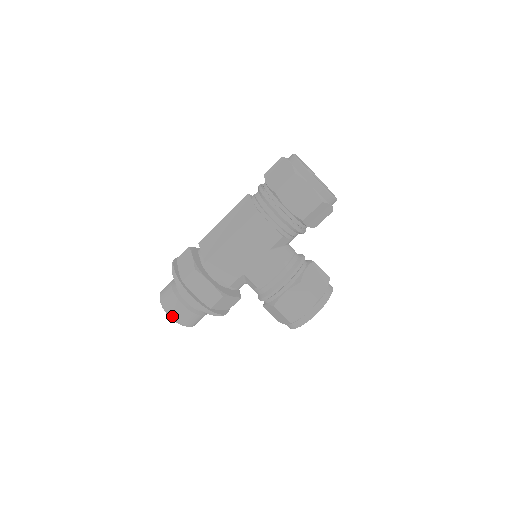
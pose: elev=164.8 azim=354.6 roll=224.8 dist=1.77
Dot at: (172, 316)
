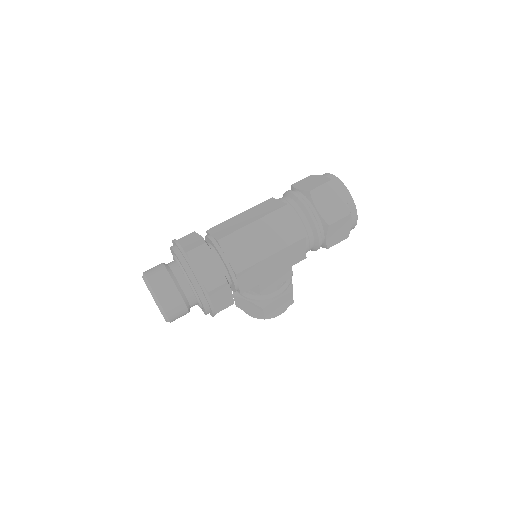
Dot at: (169, 318)
